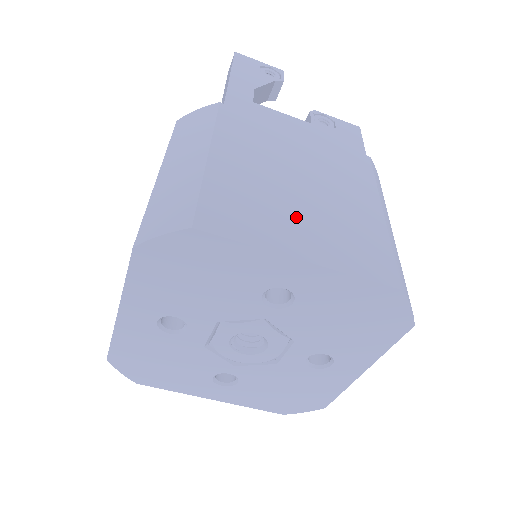
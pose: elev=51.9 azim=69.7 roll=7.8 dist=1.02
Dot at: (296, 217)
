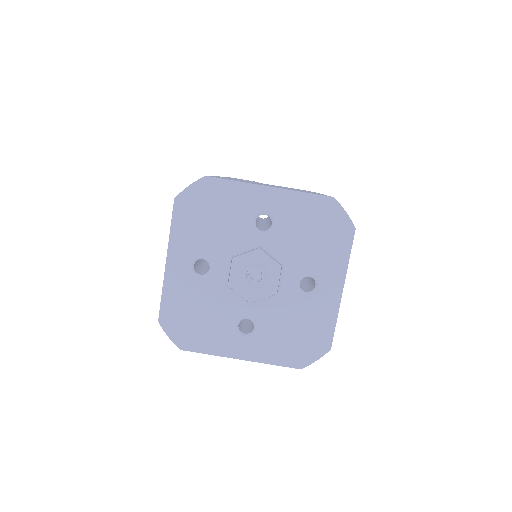
Dot at: (266, 185)
